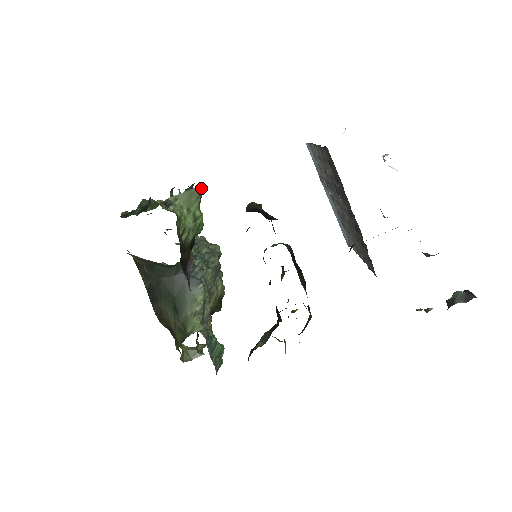
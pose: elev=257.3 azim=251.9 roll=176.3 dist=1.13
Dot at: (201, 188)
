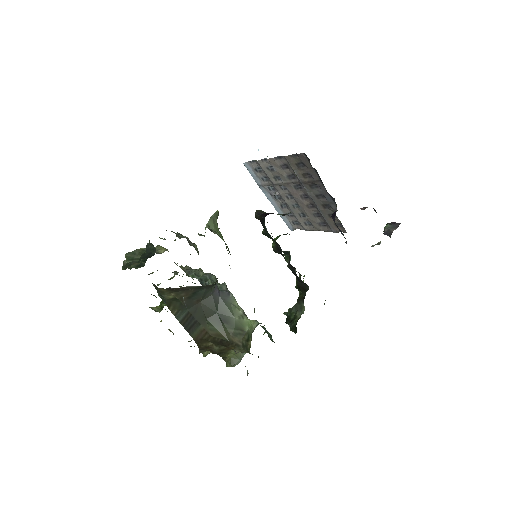
Dot at: (217, 213)
